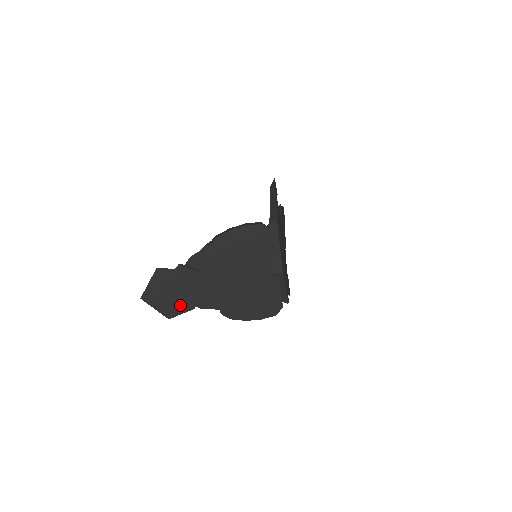
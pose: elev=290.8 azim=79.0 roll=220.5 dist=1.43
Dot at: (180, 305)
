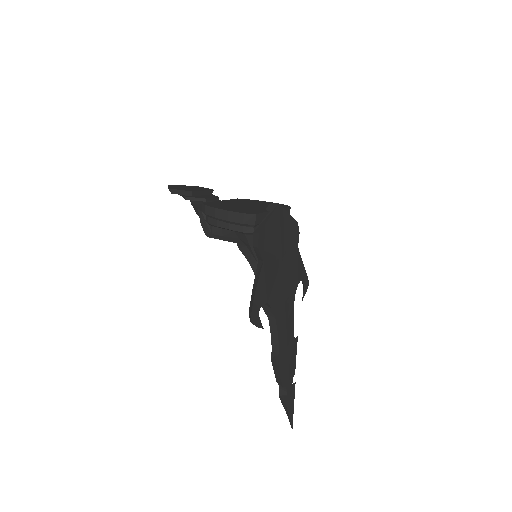
Dot at: occluded
